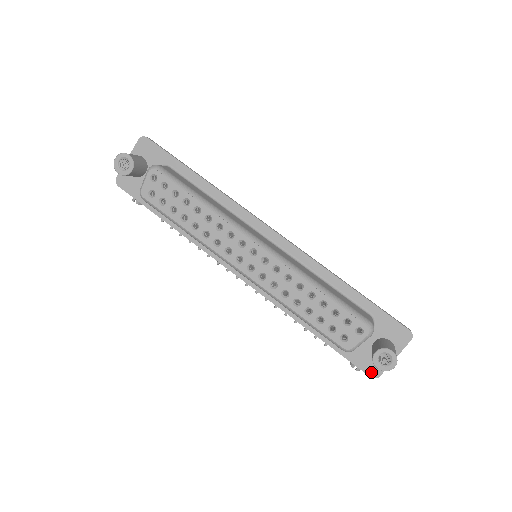
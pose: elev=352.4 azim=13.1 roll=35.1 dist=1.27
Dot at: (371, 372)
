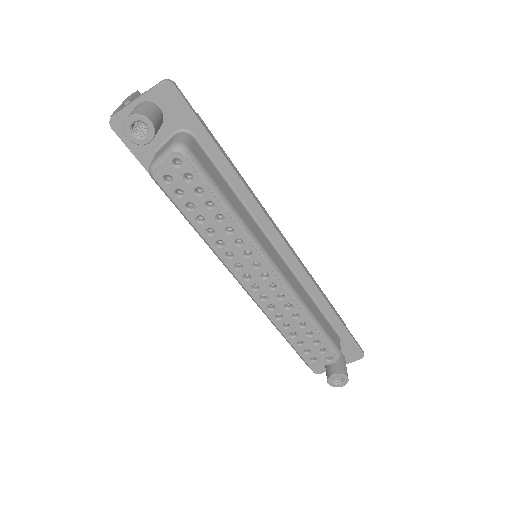
Dot at: (316, 369)
